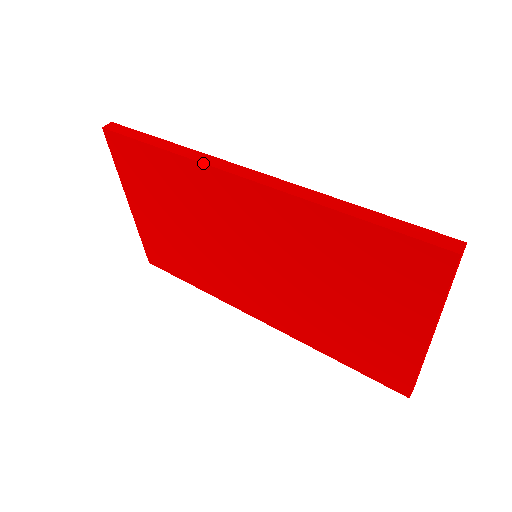
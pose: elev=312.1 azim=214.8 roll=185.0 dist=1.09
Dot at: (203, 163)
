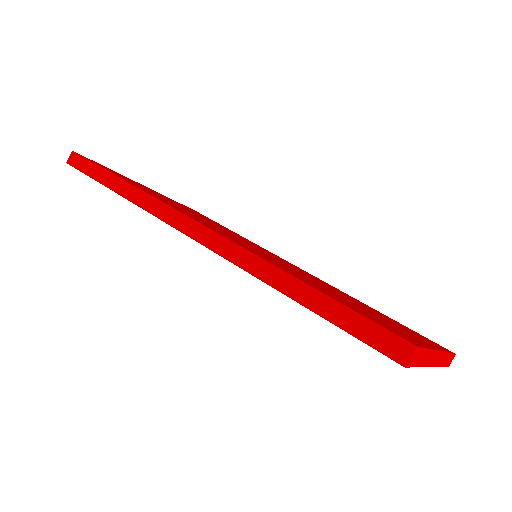
Dot at: occluded
